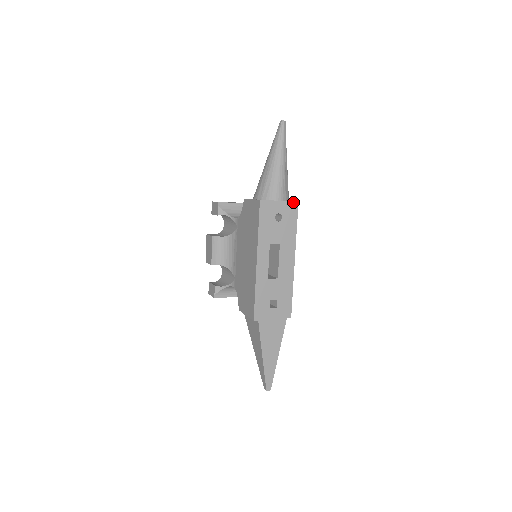
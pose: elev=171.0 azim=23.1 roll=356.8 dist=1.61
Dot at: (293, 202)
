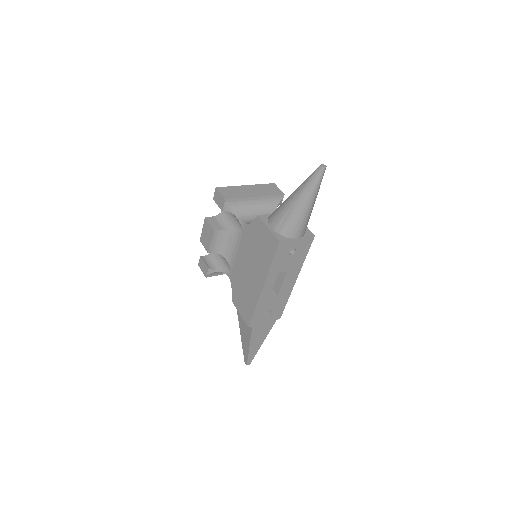
Dot at: (310, 237)
